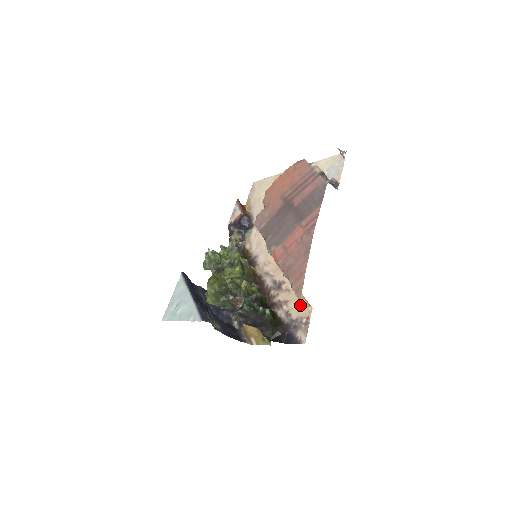
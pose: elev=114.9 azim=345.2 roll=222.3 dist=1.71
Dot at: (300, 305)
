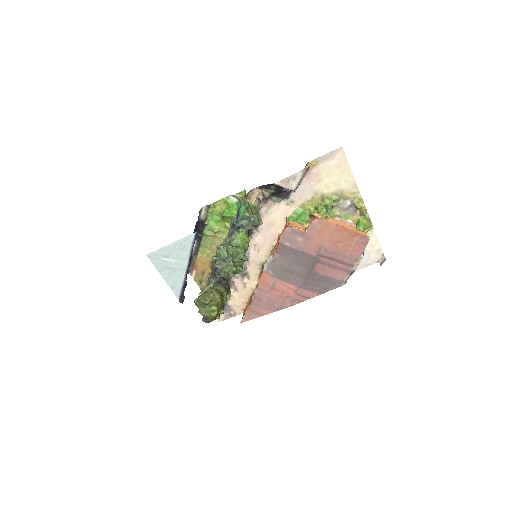
Dot at: (240, 304)
